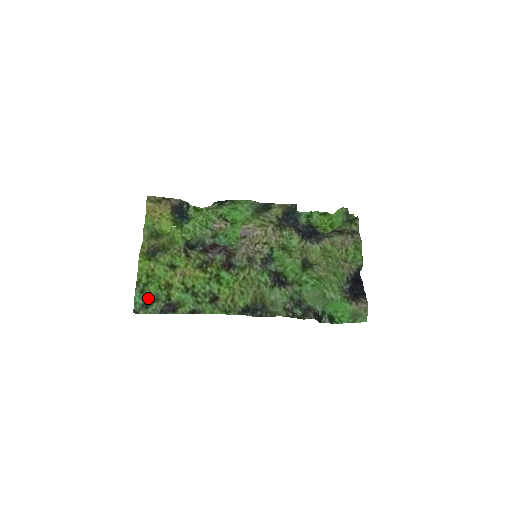
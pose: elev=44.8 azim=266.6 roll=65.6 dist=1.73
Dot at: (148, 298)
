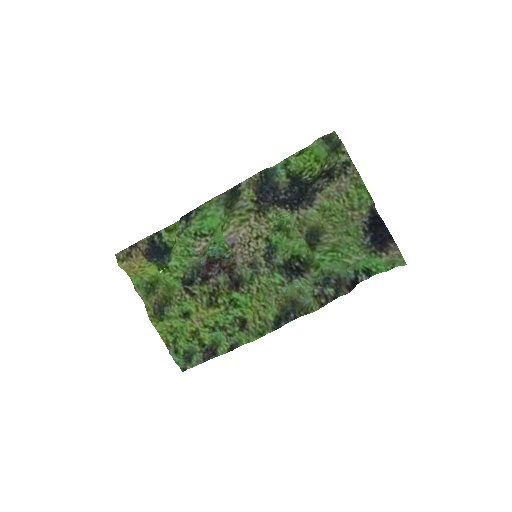
Dot at: (185, 356)
